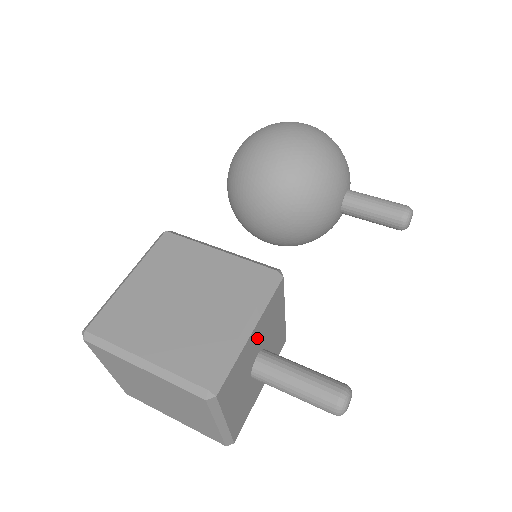
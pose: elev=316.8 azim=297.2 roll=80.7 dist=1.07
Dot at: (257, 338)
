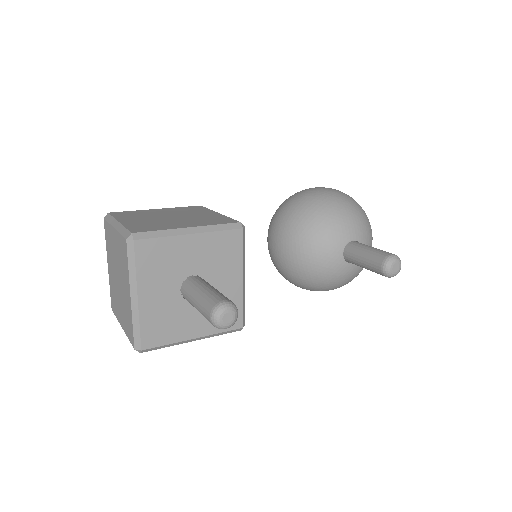
Dot at: (197, 252)
